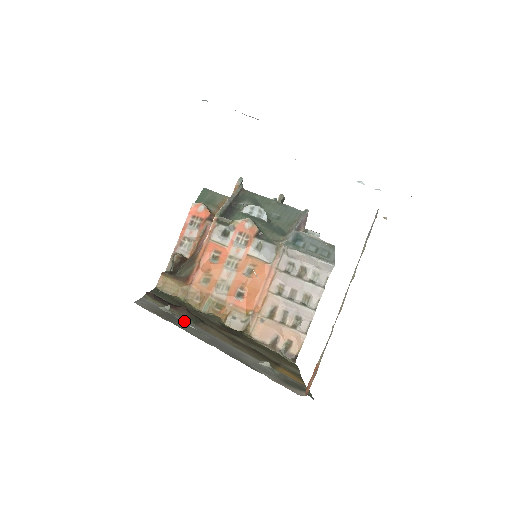
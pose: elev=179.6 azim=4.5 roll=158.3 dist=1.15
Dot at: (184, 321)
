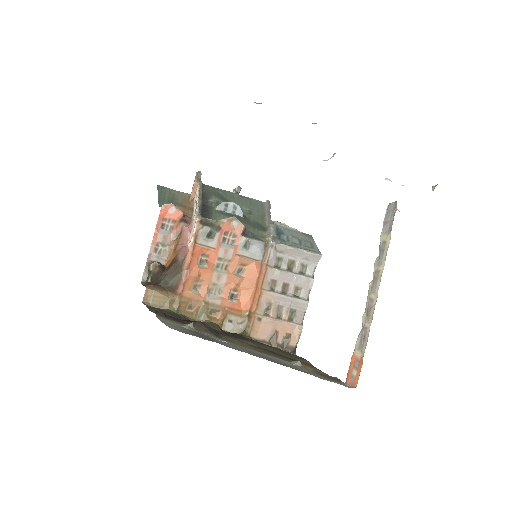
Dot at: (213, 337)
